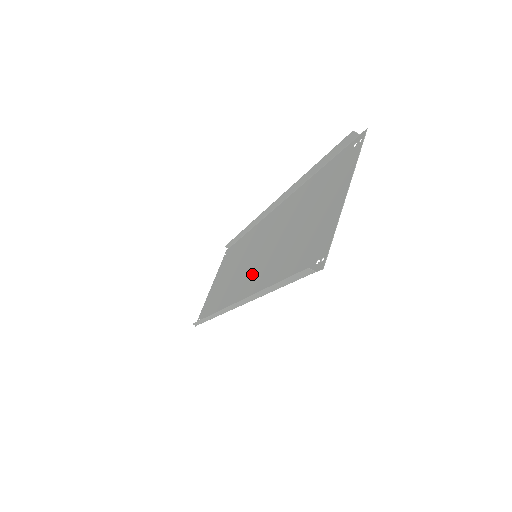
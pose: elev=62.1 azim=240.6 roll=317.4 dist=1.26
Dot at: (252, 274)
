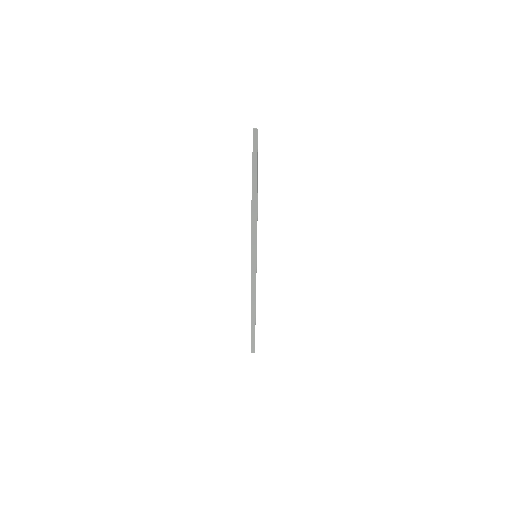
Dot at: occluded
